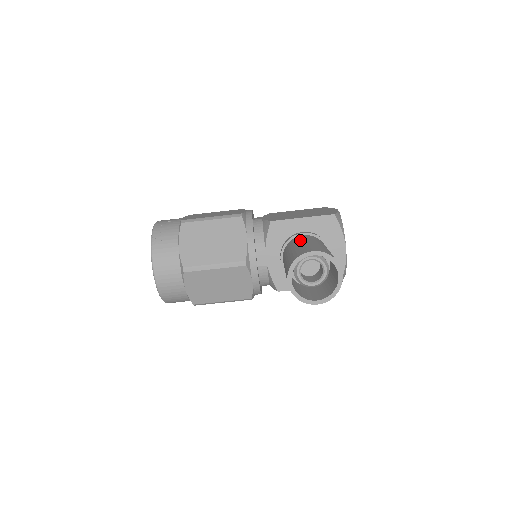
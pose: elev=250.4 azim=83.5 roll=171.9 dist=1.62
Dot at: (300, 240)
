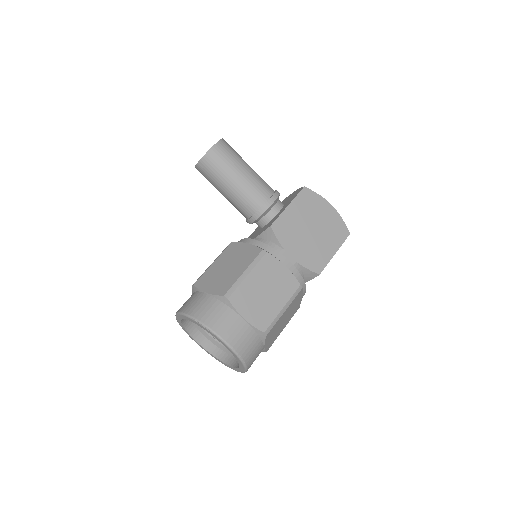
Dot at: occluded
